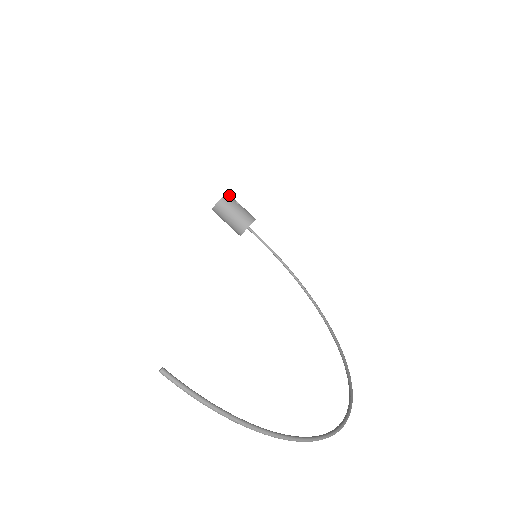
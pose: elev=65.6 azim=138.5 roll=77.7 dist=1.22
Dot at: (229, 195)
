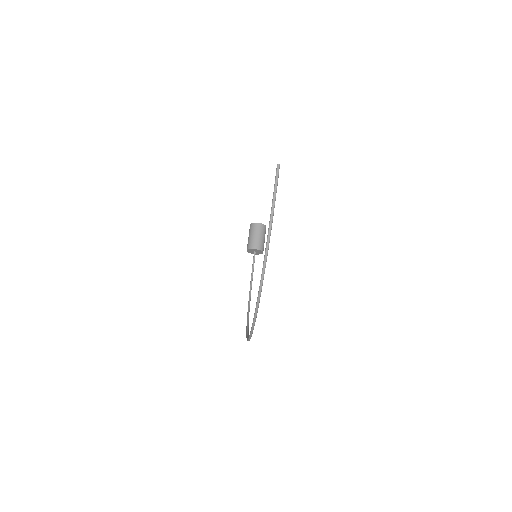
Dot at: occluded
